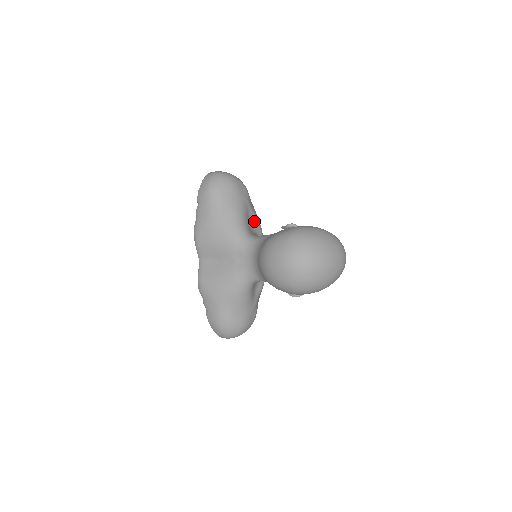
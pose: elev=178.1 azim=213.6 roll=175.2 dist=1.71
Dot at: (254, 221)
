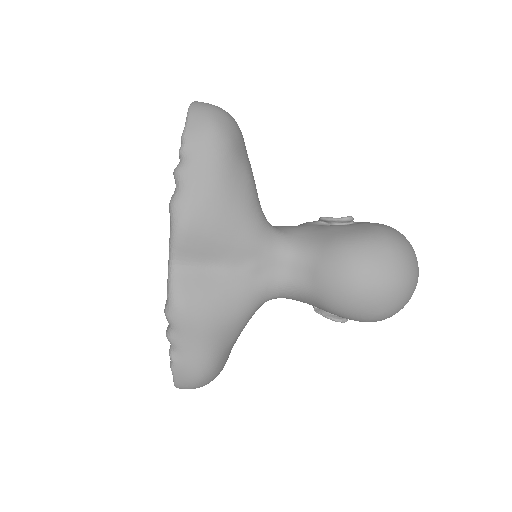
Dot at: occluded
